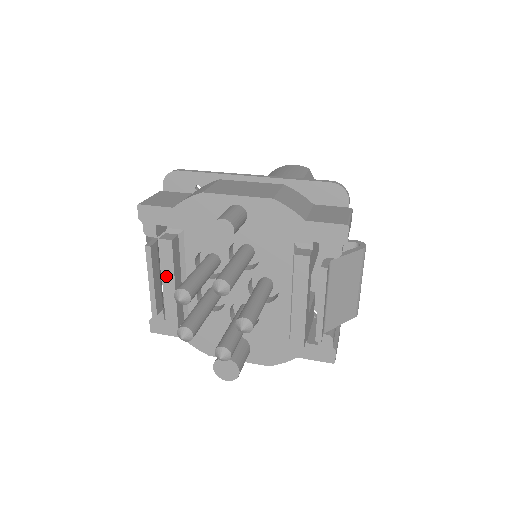
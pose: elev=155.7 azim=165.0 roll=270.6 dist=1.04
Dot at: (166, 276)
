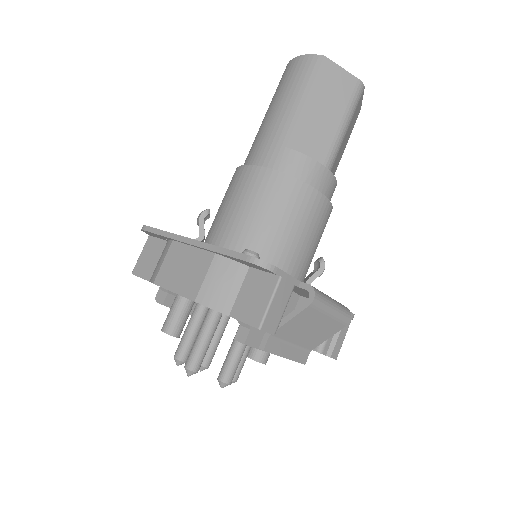
Dot at: occluded
